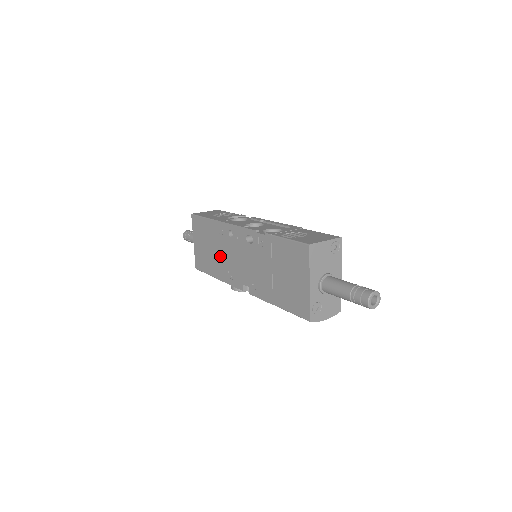
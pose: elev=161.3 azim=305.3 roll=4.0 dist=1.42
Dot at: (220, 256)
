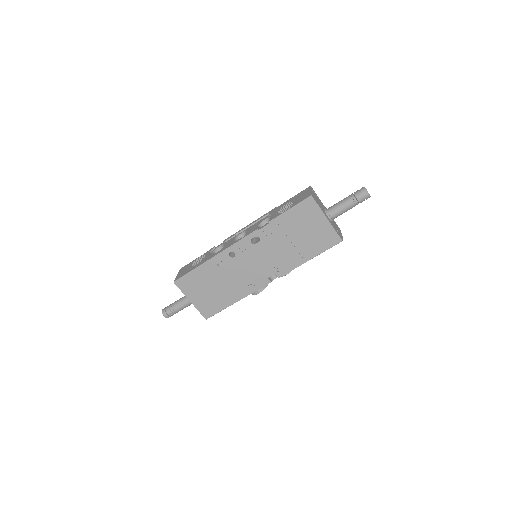
Dot at: (231, 281)
